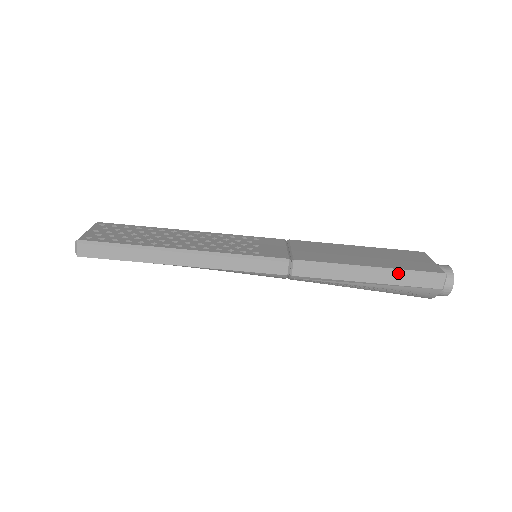
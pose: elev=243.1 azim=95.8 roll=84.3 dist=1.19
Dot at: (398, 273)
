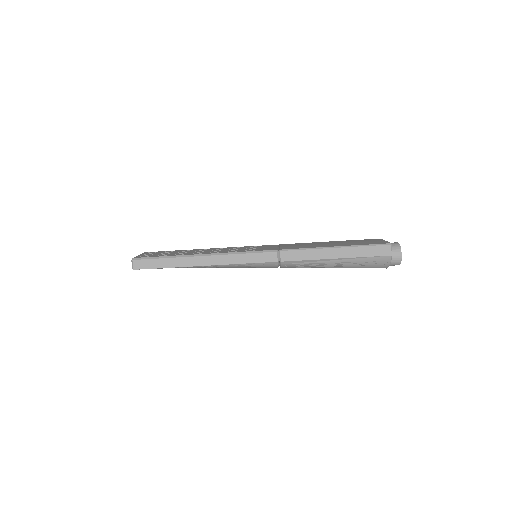
Dot at: (356, 248)
